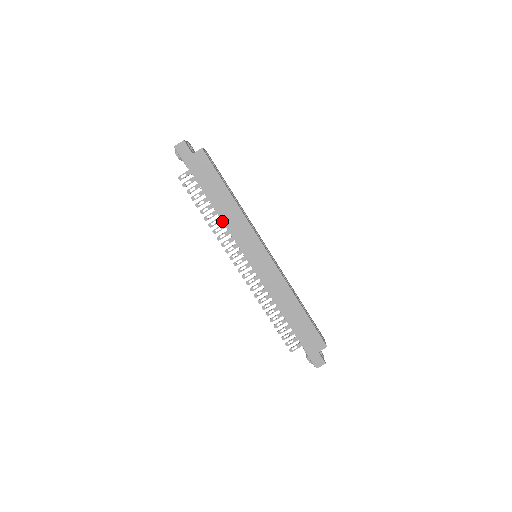
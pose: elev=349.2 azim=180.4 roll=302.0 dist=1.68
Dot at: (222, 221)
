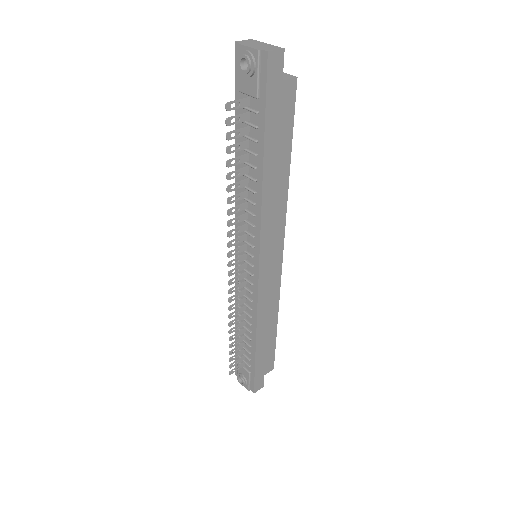
Dot at: (261, 205)
